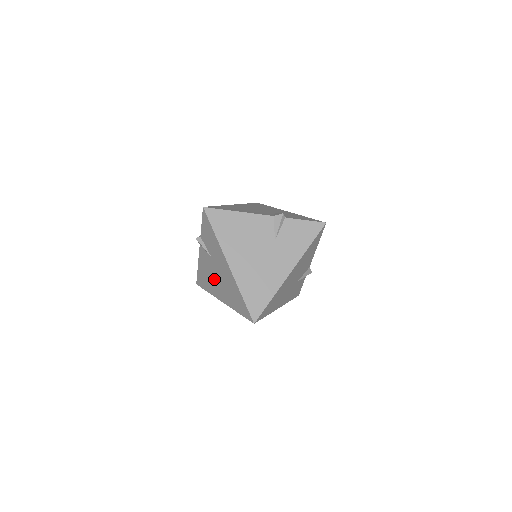
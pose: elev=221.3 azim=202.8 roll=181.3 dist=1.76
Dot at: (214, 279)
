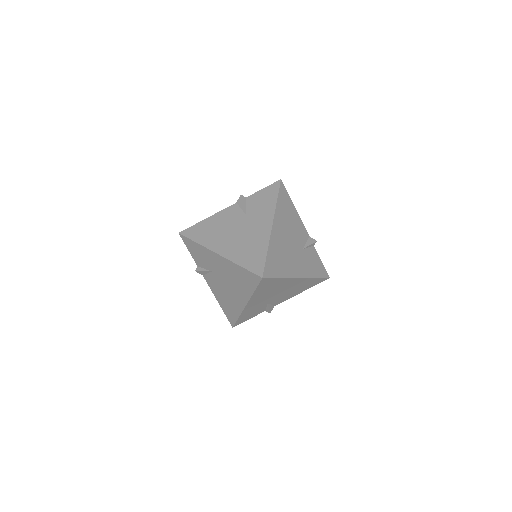
Dot at: (228, 292)
